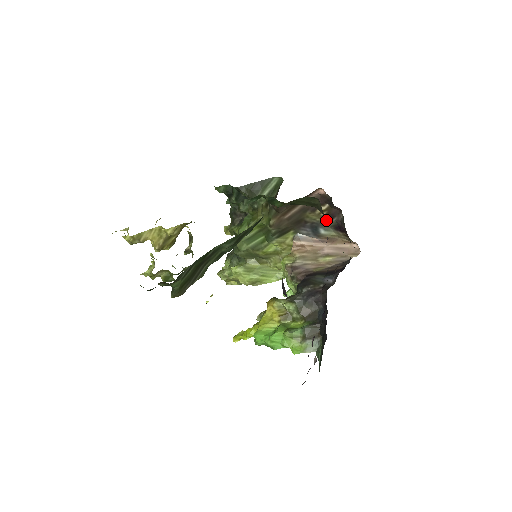
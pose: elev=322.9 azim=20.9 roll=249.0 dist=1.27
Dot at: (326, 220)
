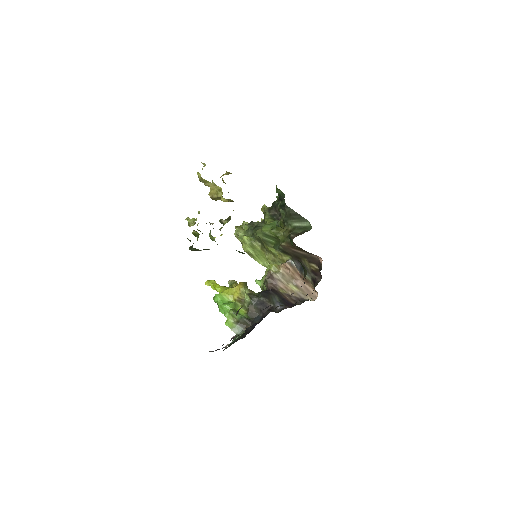
Dot at: (312, 272)
